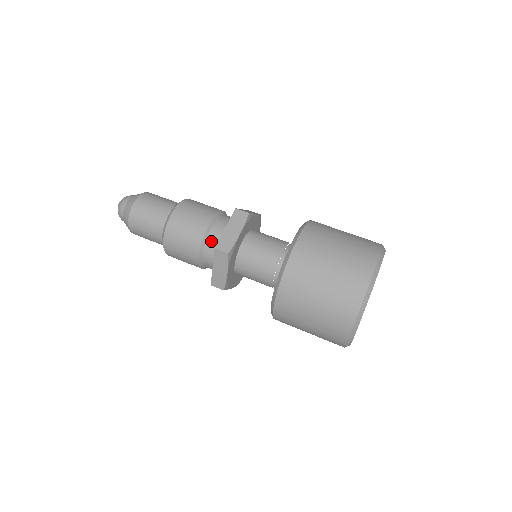
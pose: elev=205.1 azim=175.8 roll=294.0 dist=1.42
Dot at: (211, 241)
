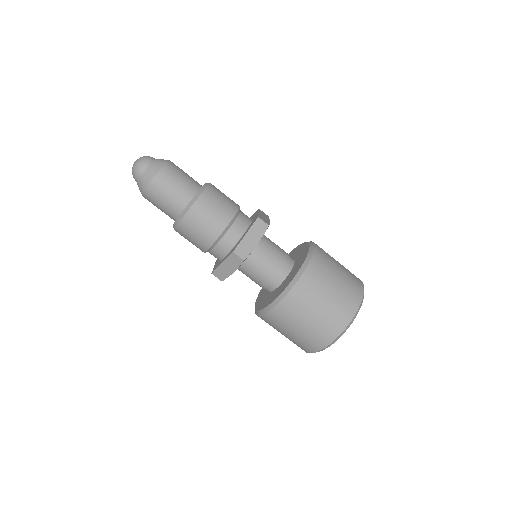
Dot at: (227, 239)
